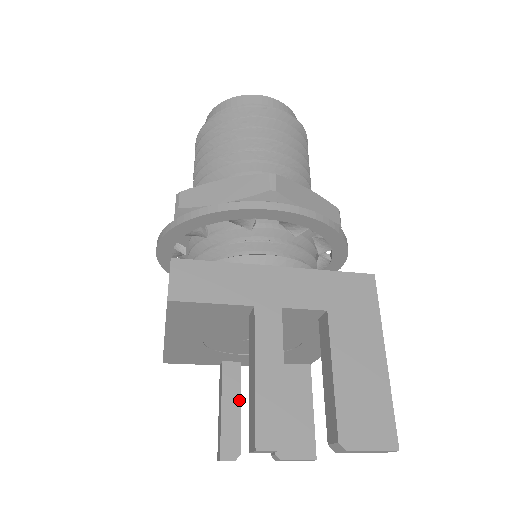
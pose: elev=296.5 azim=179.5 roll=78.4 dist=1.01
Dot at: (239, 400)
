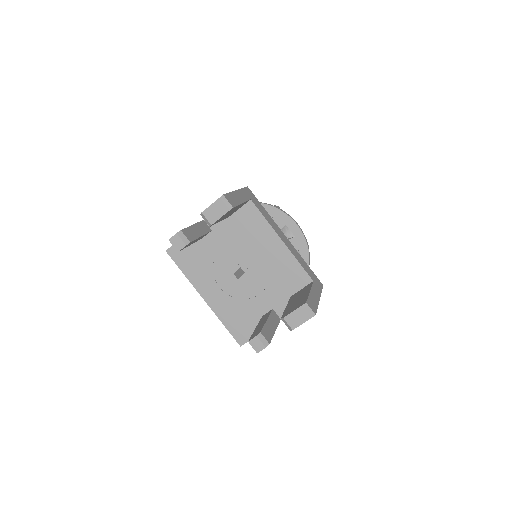
Dot at: (267, 319)
